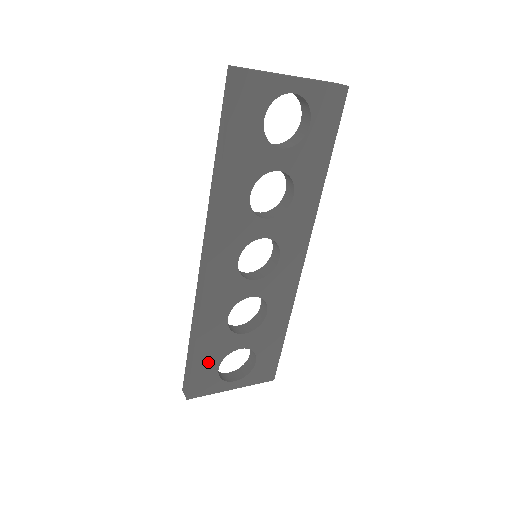
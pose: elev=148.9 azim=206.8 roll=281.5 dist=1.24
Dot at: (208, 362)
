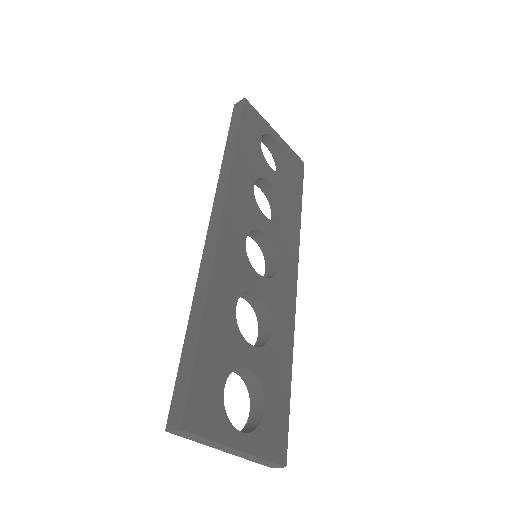
Dot at: (213, 366)
